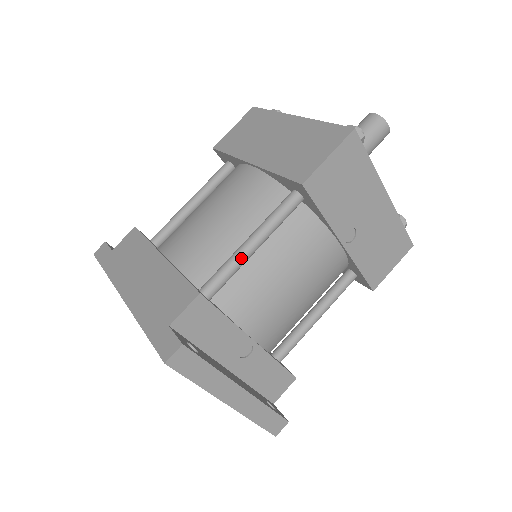
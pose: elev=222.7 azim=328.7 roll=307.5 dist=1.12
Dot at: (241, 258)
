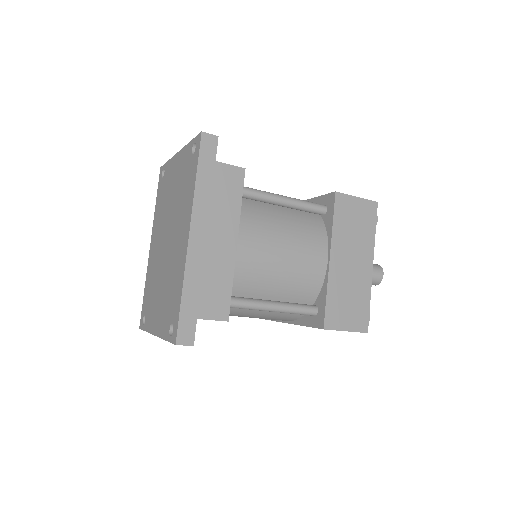
Dot at: (260, 310)
